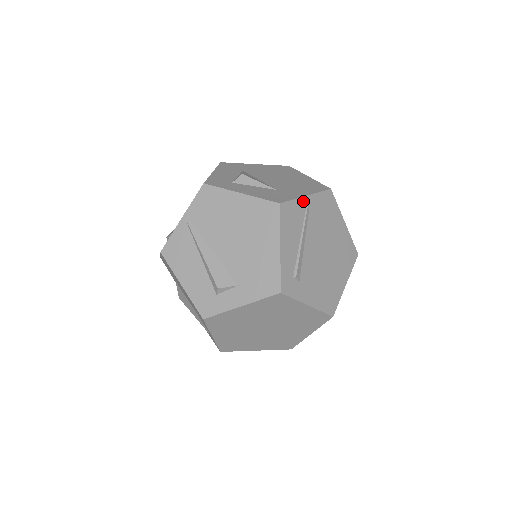
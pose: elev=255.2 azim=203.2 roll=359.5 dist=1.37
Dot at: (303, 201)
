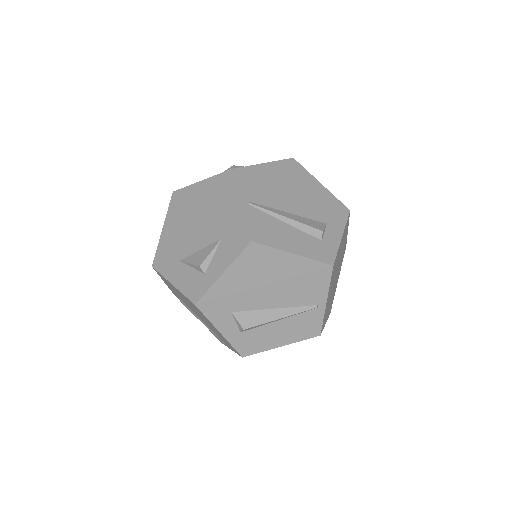
Dot at: occluded
